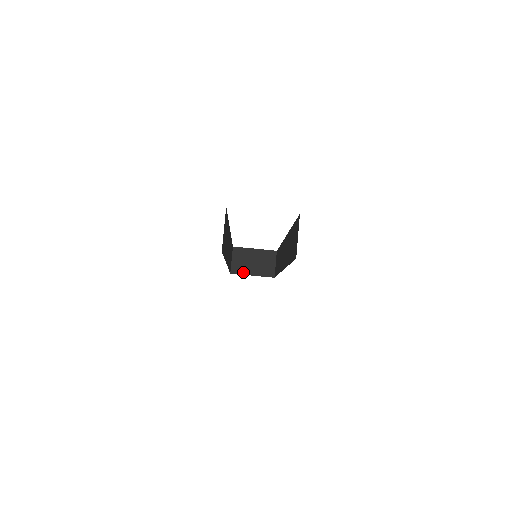
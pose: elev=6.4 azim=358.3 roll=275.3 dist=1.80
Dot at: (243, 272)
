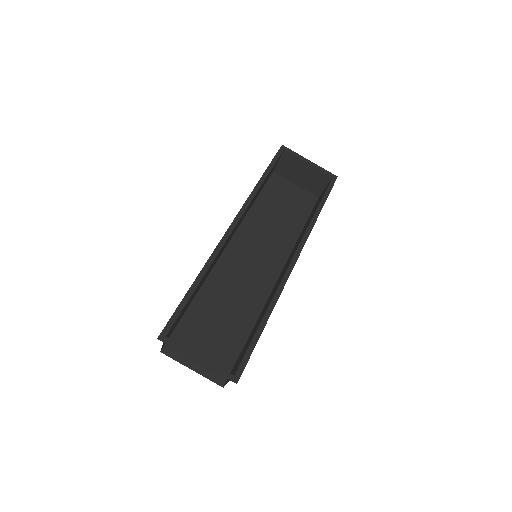
Dot at: (287, 177)
